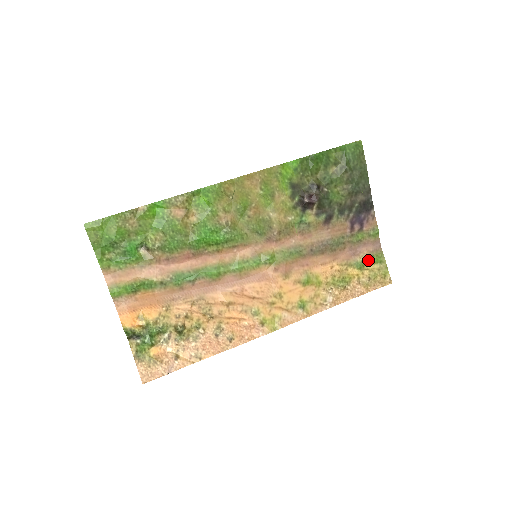
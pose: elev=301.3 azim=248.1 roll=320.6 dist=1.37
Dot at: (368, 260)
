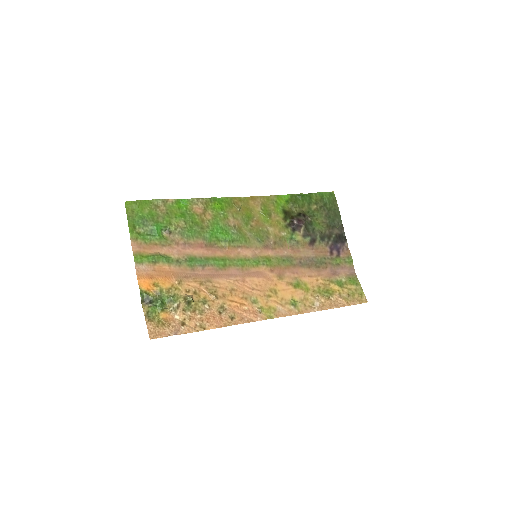
Dot at: (346, 281)
